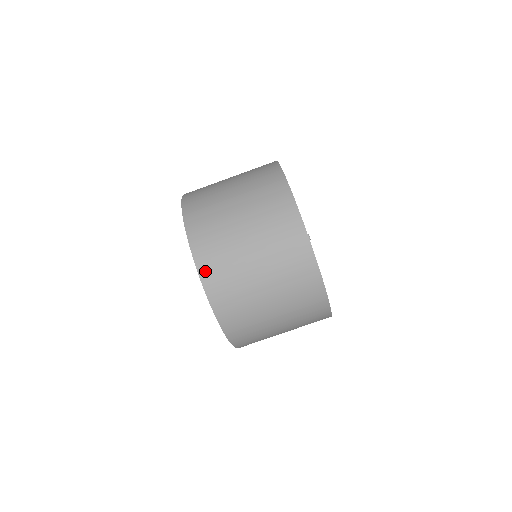
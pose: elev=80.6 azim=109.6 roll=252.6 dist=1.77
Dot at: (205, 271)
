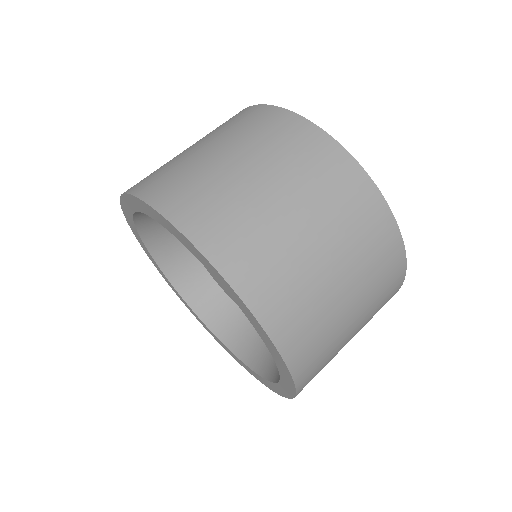
Dot at: (215, 249)
